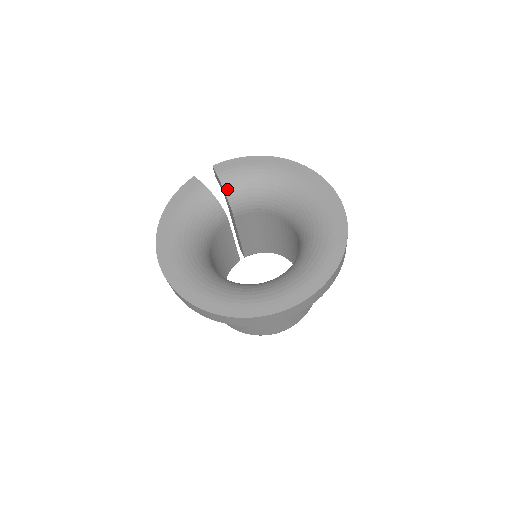
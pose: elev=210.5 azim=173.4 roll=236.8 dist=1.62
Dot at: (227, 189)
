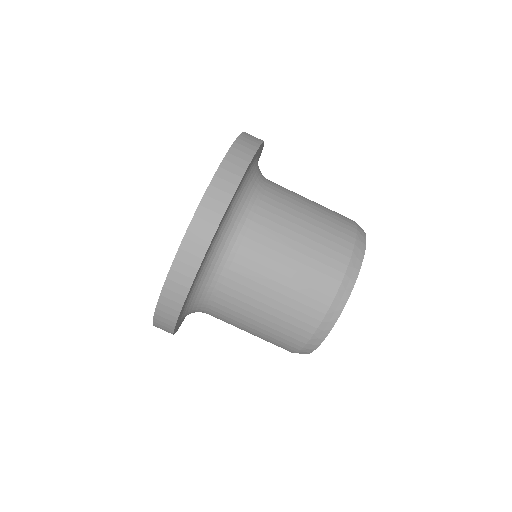
Dot at: occluded
